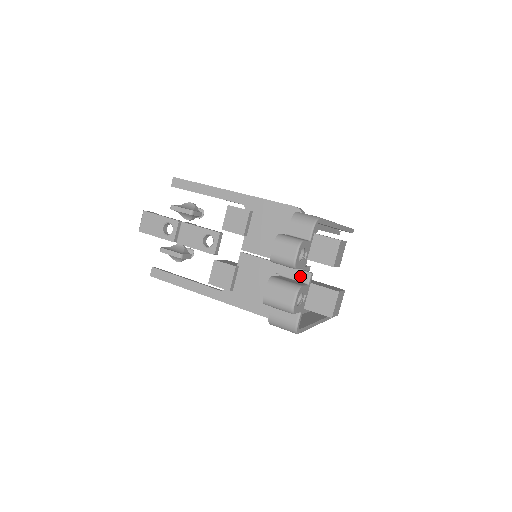
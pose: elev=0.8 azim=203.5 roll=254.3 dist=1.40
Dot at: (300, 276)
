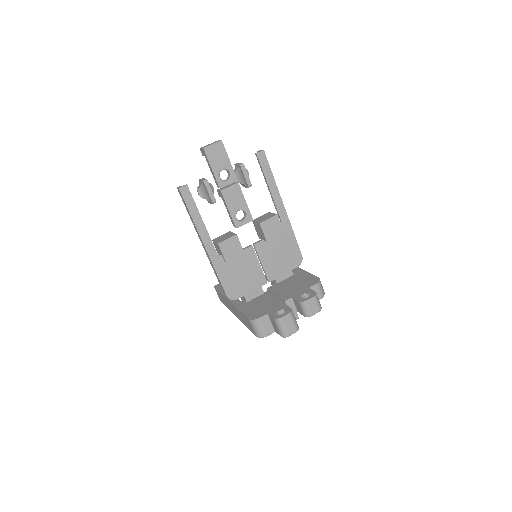
Dot at: occluded
